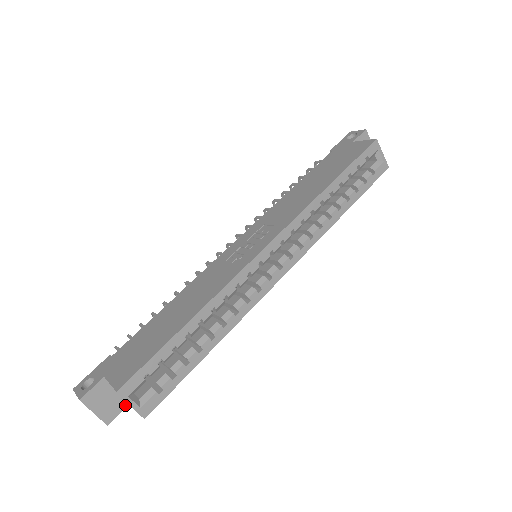
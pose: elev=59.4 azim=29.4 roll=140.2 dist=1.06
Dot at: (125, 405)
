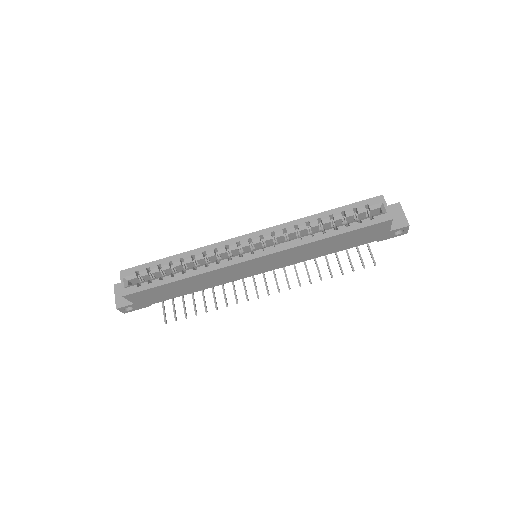
Dot at: (131, 303)
